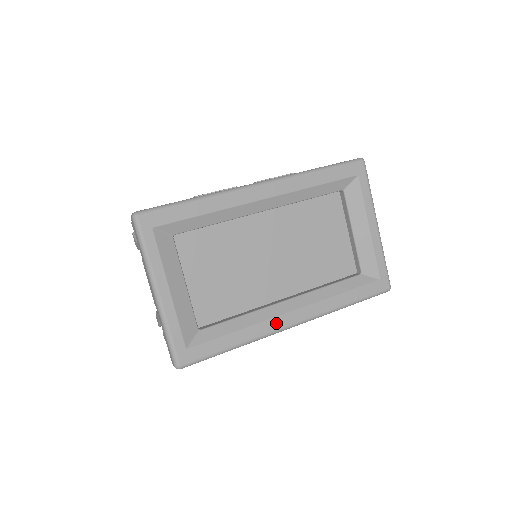
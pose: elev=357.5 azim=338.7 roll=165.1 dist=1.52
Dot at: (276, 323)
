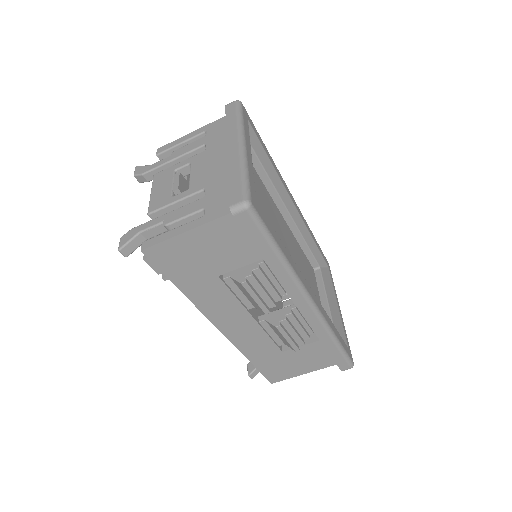
Dot at: (304, 281)
